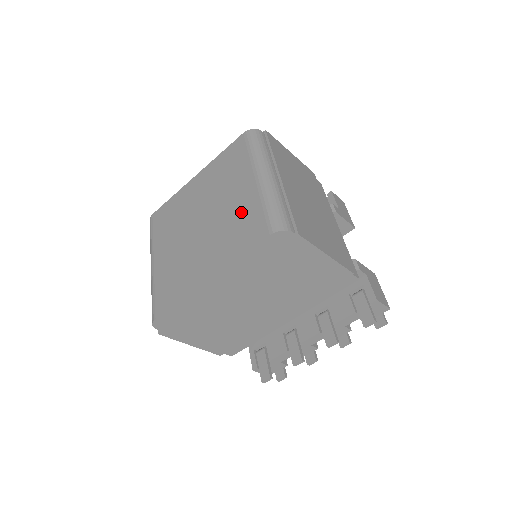
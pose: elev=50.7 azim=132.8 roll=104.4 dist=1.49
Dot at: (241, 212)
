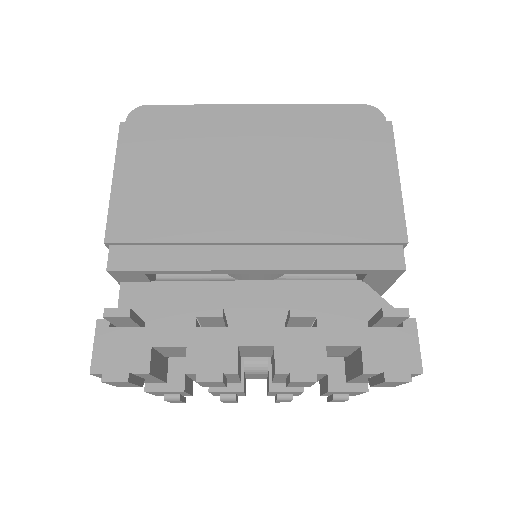
Dot at: occluded
